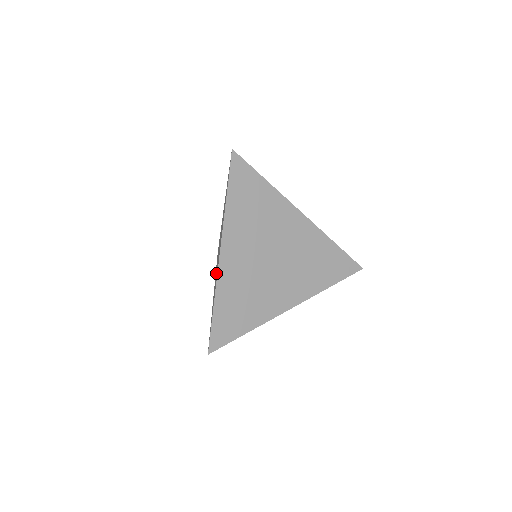
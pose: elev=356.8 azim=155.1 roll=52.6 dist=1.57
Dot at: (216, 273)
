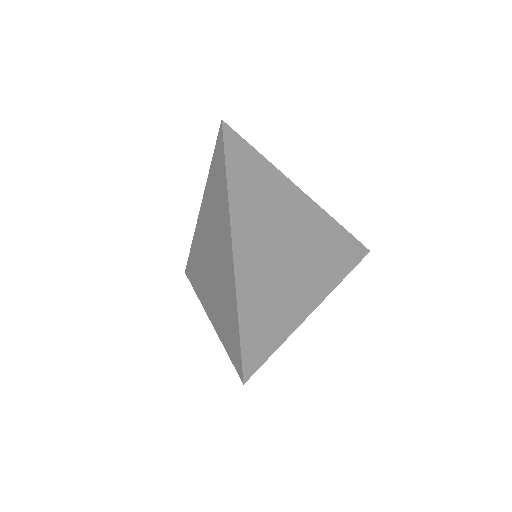
Dot at: (214, 285)
